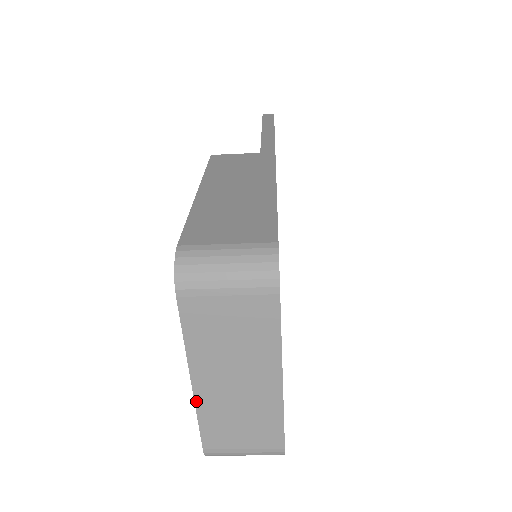
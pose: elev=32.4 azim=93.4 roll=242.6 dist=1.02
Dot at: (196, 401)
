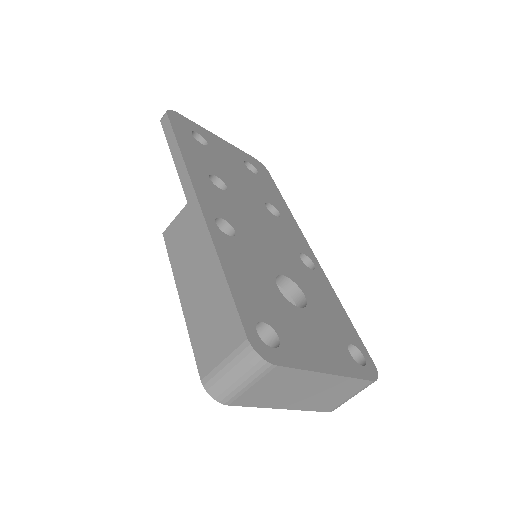
Dot at: (297, 409)
